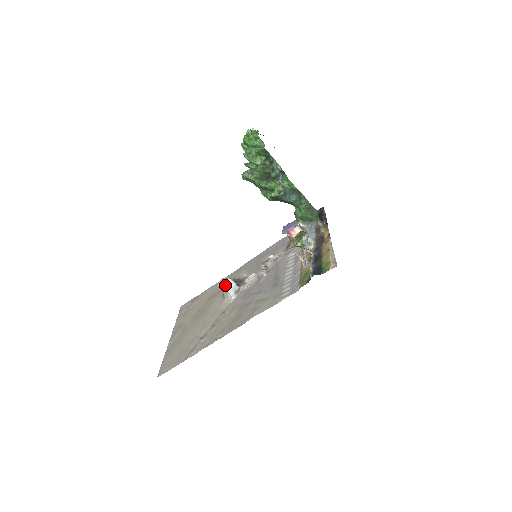
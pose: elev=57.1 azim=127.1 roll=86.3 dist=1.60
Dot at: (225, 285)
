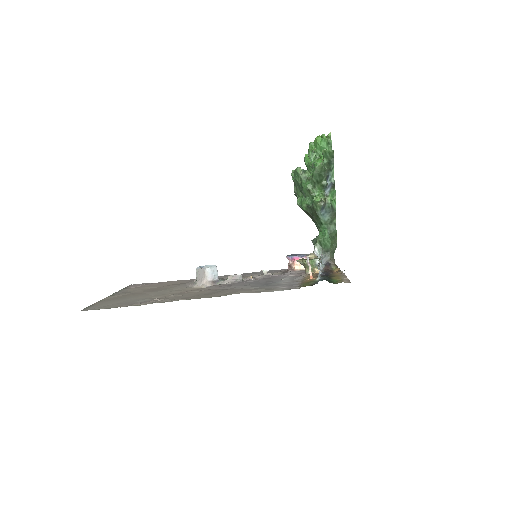
Dot at: (208, 267)
